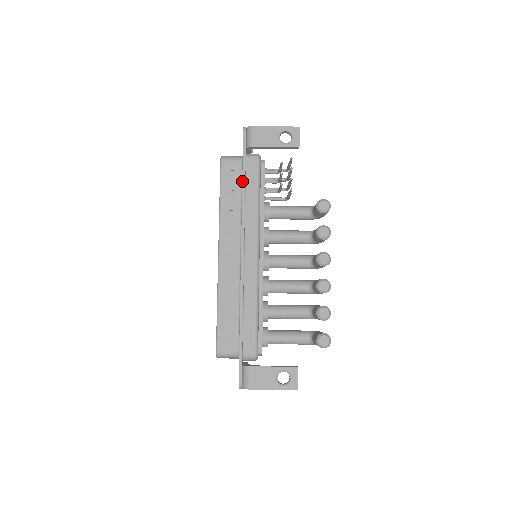
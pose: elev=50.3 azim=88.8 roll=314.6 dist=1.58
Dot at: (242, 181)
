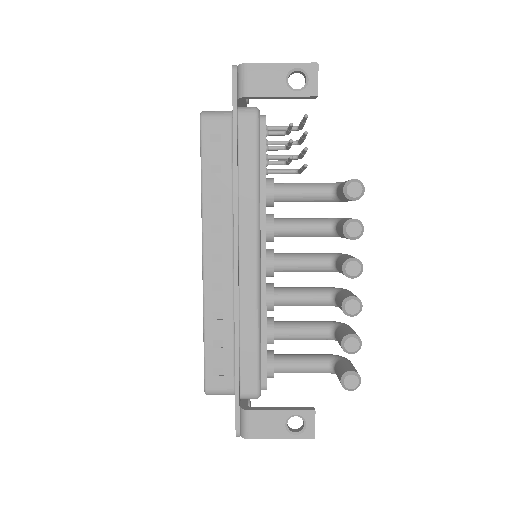
Dot at: occluded
